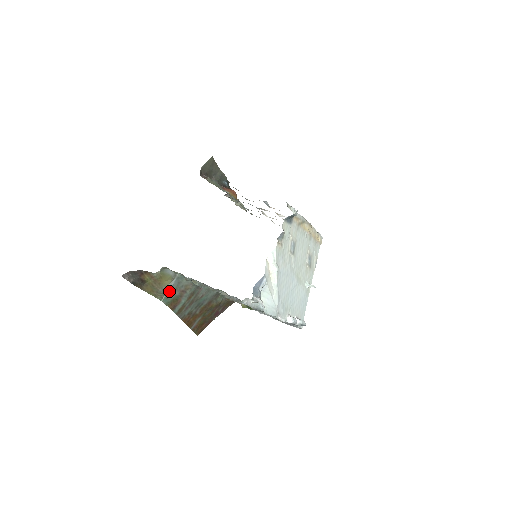
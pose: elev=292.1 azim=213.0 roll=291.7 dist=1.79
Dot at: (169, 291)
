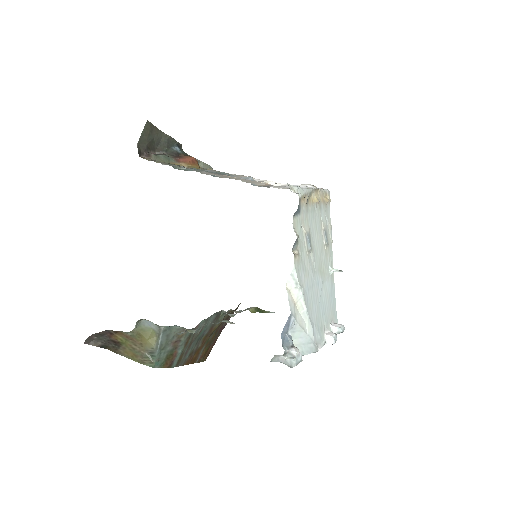
Dot at: (158, 351)
